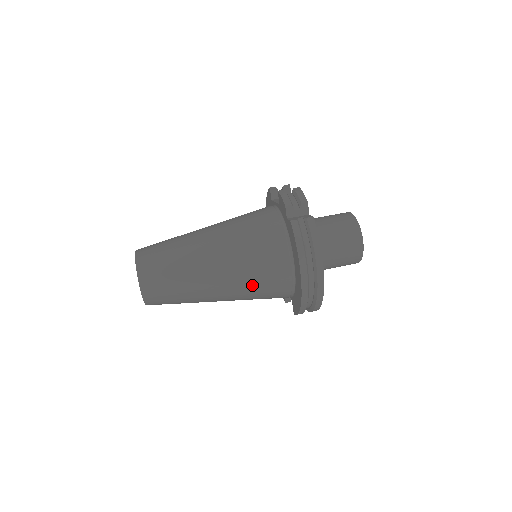
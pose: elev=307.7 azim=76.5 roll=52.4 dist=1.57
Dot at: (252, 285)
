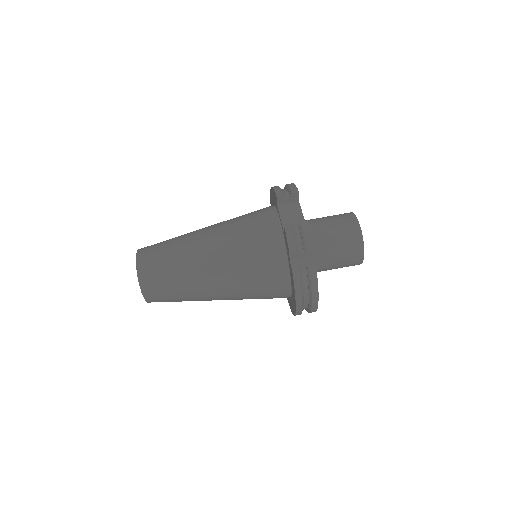
Dot at: occluded
